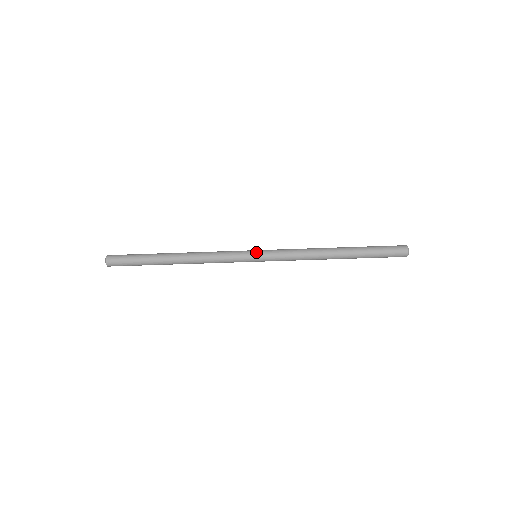
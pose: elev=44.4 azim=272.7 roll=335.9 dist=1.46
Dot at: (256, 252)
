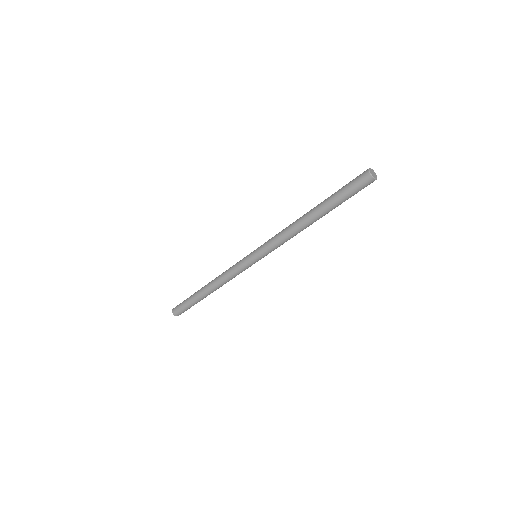
Dot at: (252, 255)
